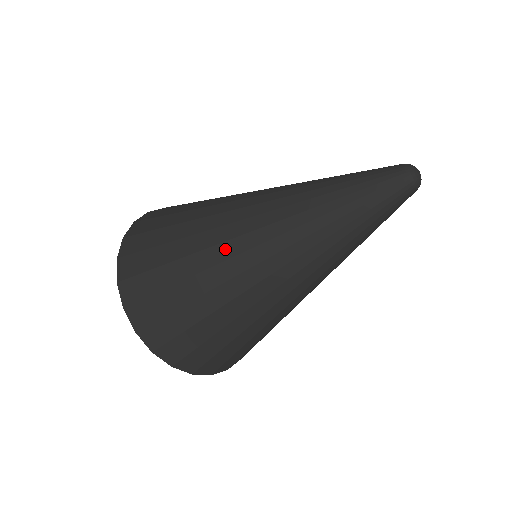
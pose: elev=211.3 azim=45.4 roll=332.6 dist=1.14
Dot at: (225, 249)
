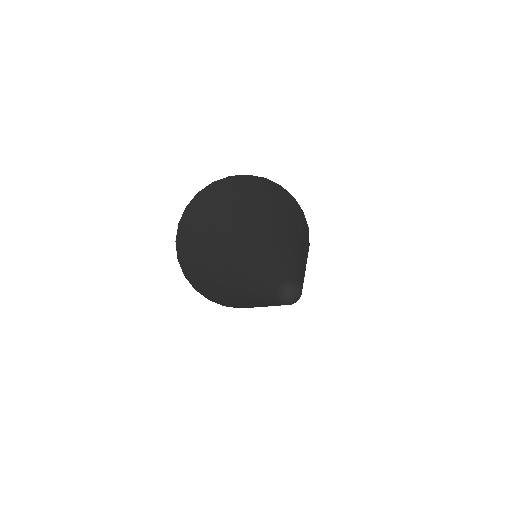
Dot at: (211, 276)
